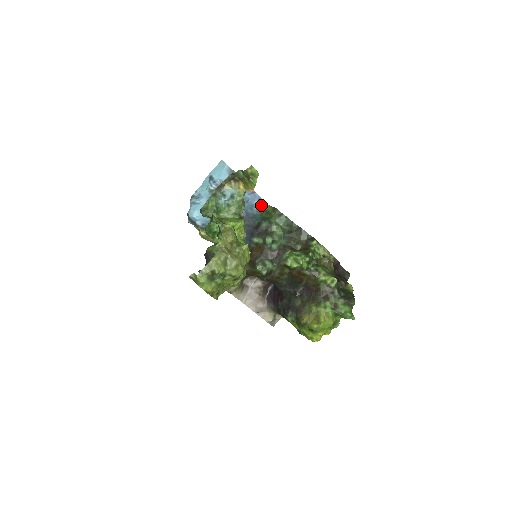
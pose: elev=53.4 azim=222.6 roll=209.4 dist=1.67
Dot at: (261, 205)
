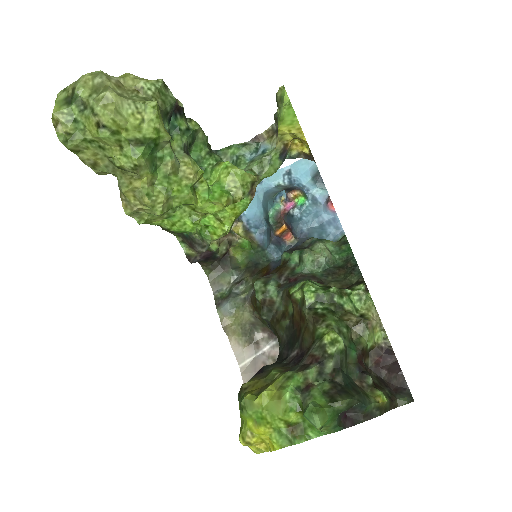
Dot at: (337, 237)
